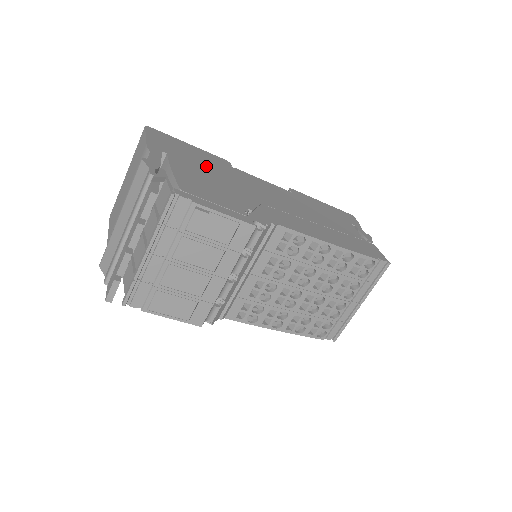
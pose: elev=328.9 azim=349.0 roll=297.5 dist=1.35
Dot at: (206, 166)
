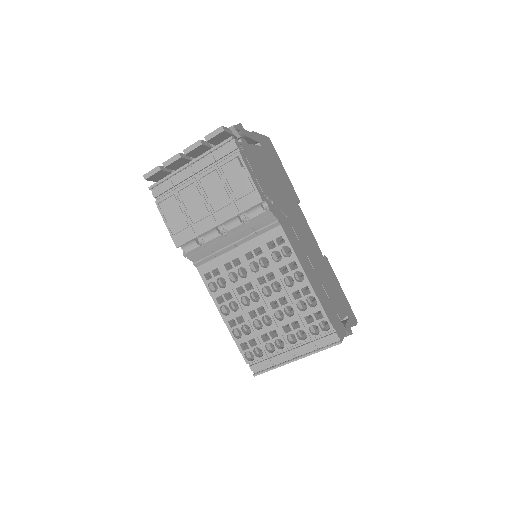
Dot at: (278, 177)
